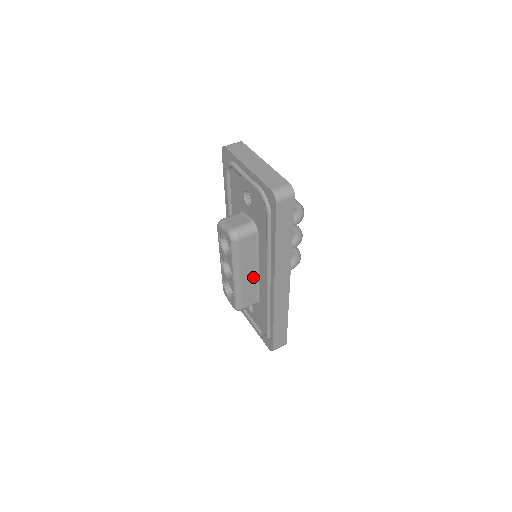
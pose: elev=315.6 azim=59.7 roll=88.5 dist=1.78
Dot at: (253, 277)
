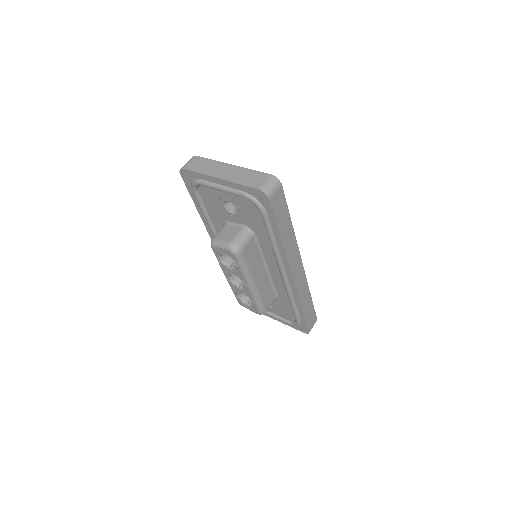
Dot at: (265, 277)
